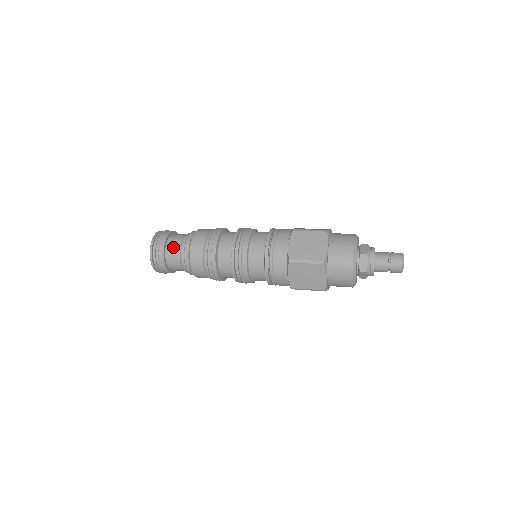
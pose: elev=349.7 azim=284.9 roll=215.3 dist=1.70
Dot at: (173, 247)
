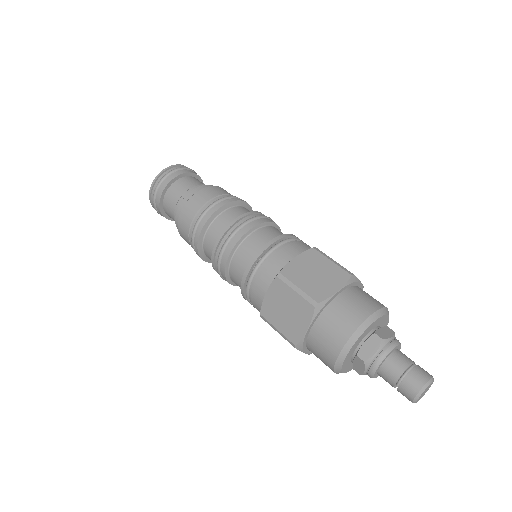
Dot at: (169, 206)
